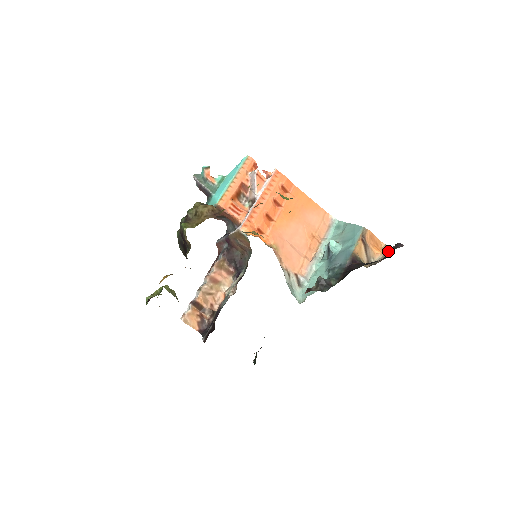
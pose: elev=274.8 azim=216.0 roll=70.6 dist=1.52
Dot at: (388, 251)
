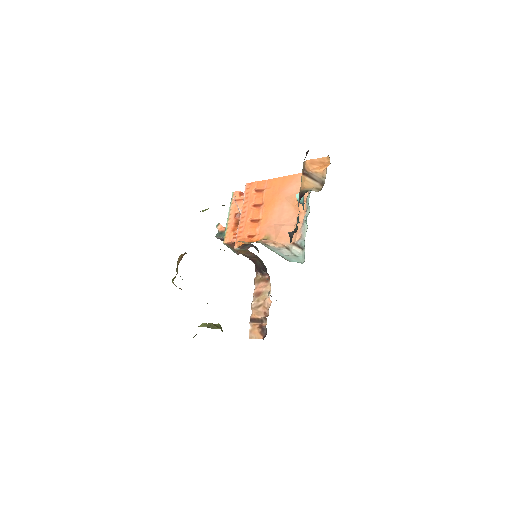
Dot at: occluded
